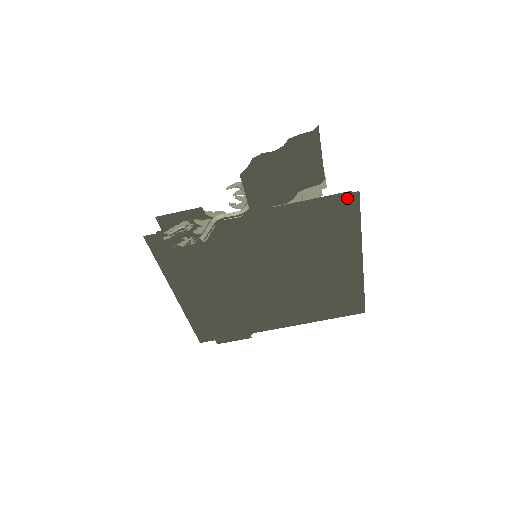
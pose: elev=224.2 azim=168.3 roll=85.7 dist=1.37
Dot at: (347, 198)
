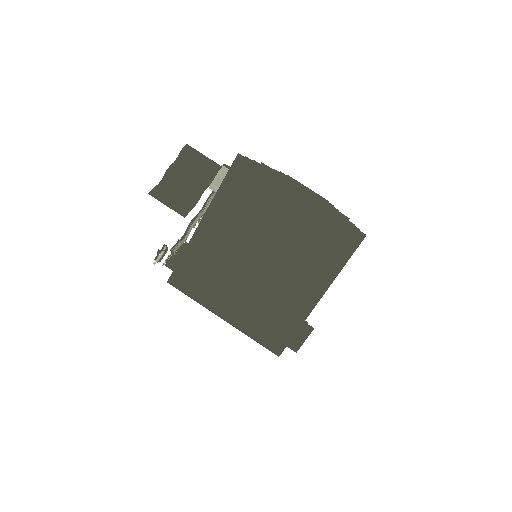
Dot at: (237, 163)
